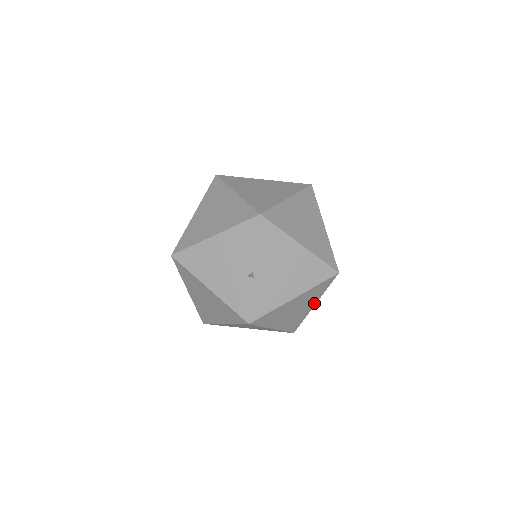
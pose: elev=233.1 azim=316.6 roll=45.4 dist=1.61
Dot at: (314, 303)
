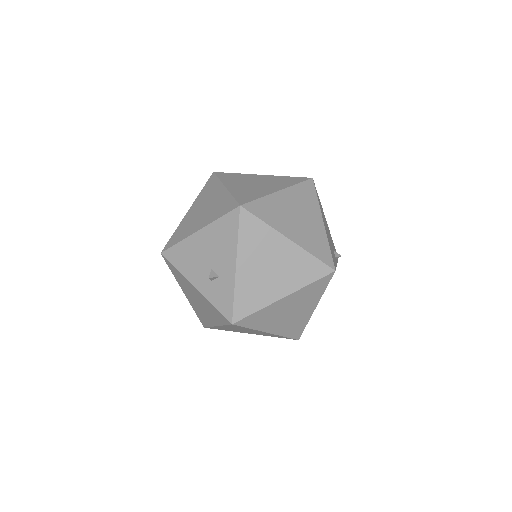
Dot at: occluded
